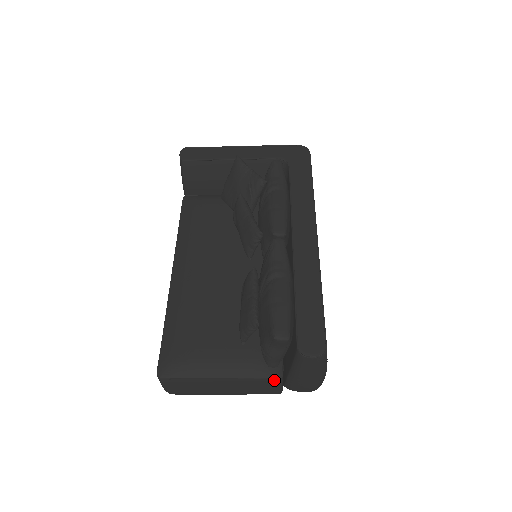
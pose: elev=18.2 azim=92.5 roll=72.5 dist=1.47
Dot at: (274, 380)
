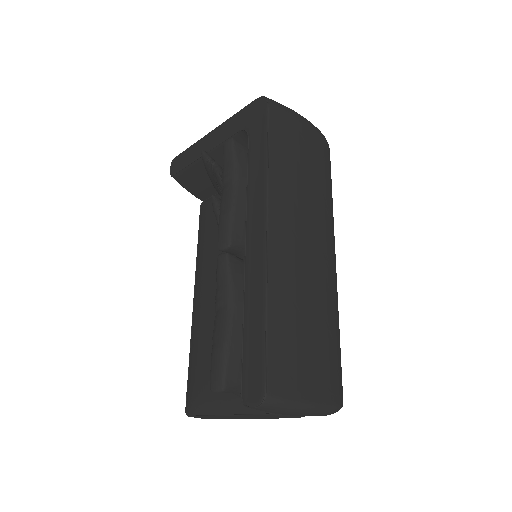
Dot at: (268, 415)
